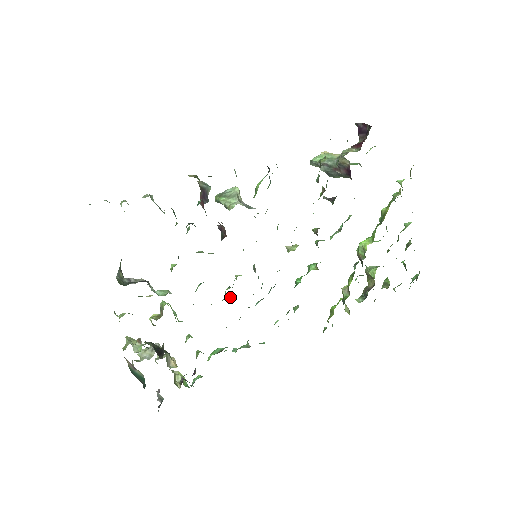
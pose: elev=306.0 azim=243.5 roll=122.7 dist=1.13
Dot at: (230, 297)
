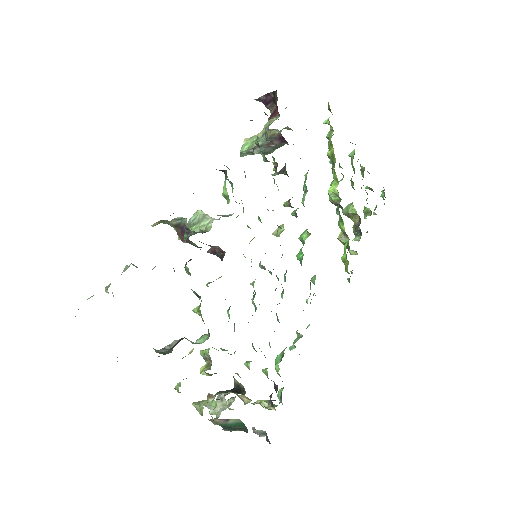
Dot at: occluded
